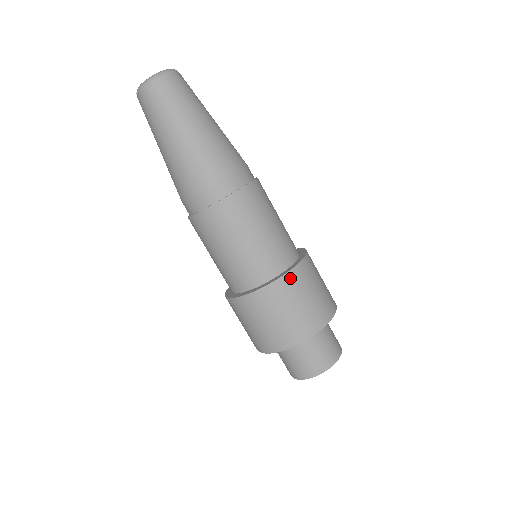
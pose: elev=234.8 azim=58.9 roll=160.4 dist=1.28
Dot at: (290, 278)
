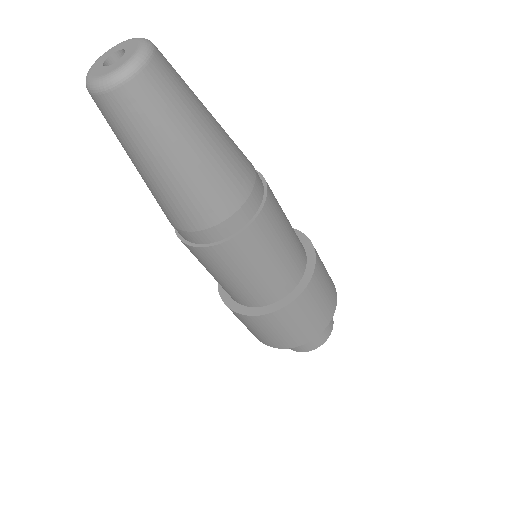
Dot at: (293, 306)
